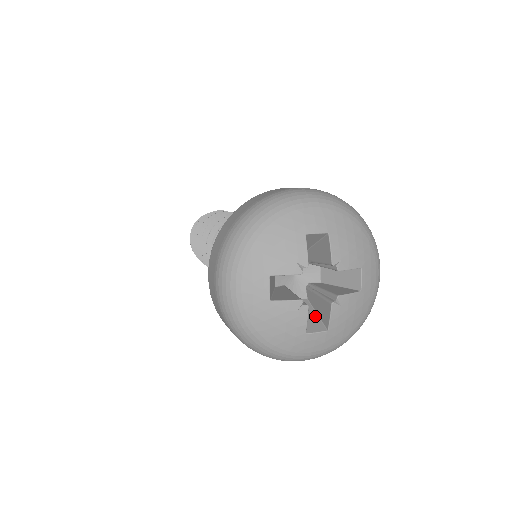
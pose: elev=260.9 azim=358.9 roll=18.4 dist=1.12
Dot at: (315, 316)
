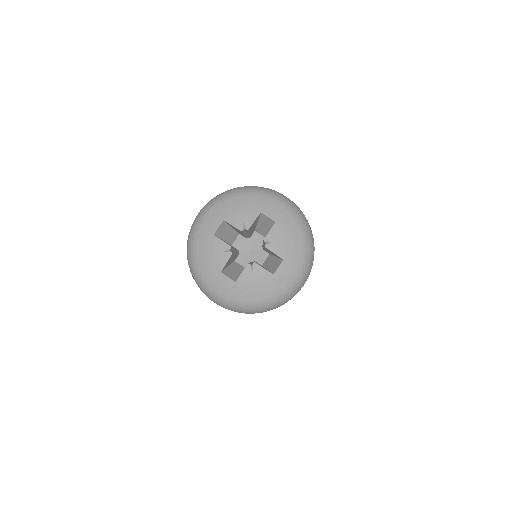
Dot at: (275, 259)
